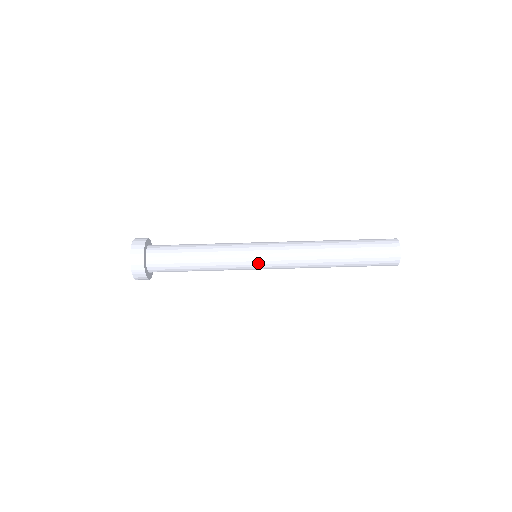
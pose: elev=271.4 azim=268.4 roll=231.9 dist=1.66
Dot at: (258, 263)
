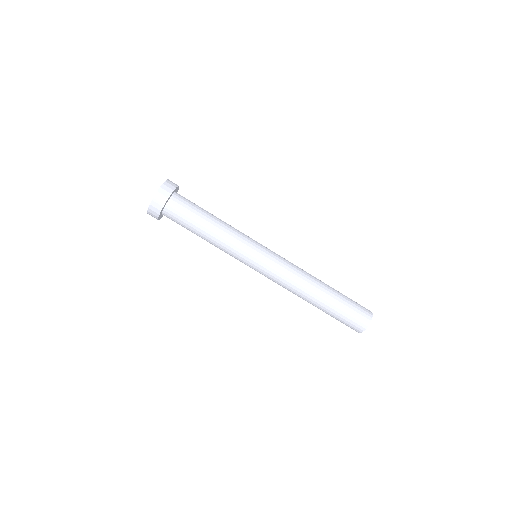
Dot at: (258, 258)
